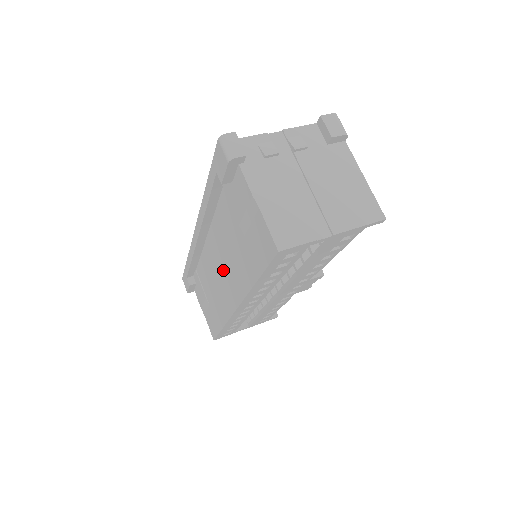
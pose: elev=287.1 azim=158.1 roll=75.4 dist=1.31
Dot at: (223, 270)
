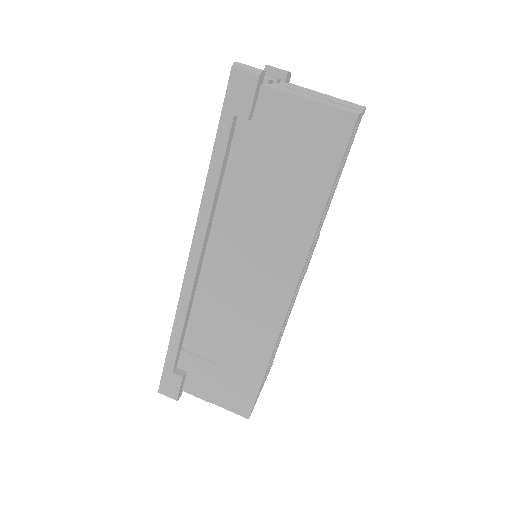
Dot at: (252, 267)
